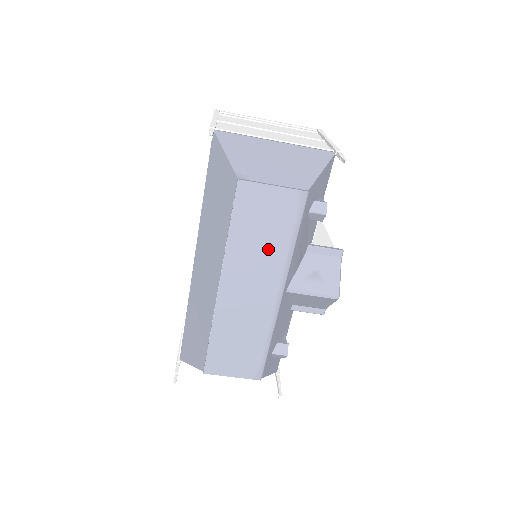
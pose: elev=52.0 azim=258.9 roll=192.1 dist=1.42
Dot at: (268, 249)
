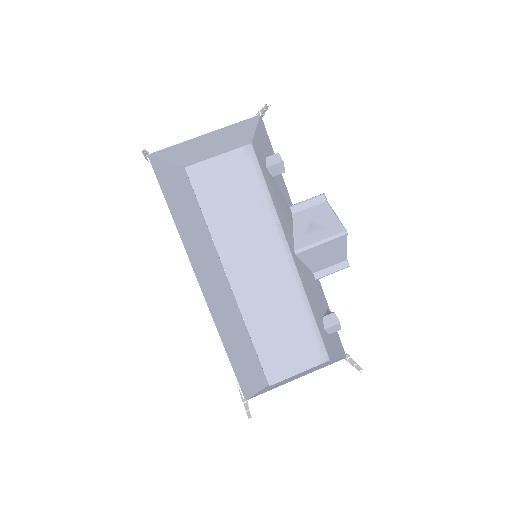
Dot at: (250, 217)
